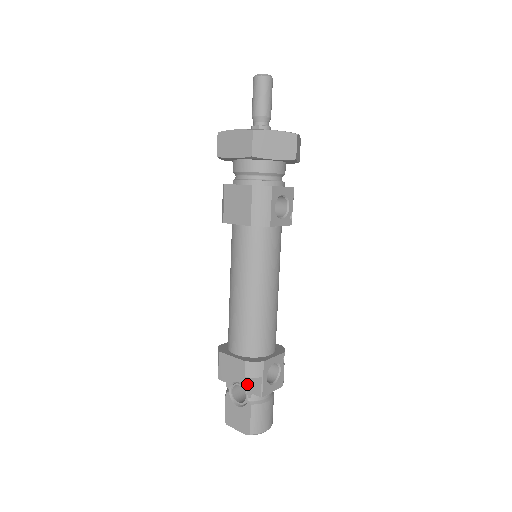
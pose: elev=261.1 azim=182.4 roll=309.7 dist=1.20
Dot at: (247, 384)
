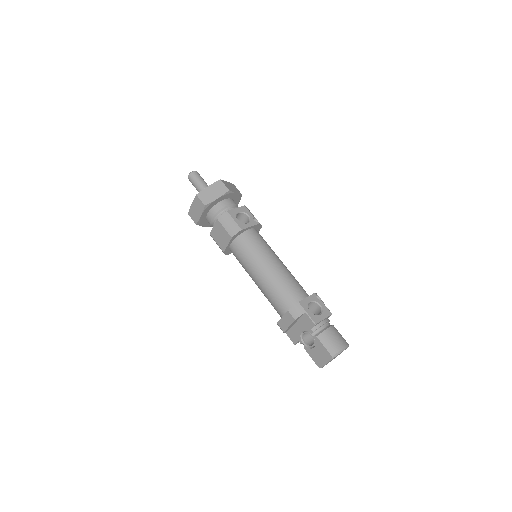
Dot at: (305, 327)
